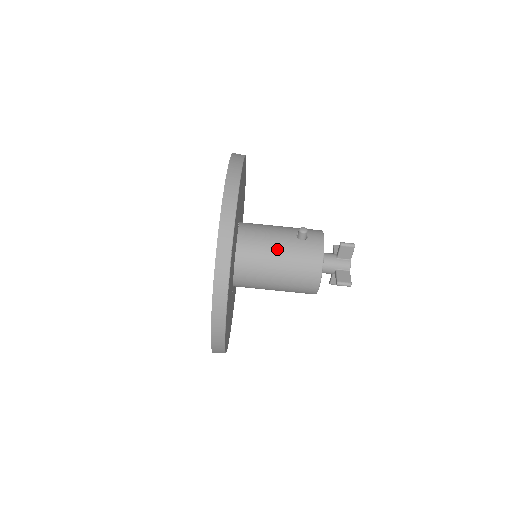
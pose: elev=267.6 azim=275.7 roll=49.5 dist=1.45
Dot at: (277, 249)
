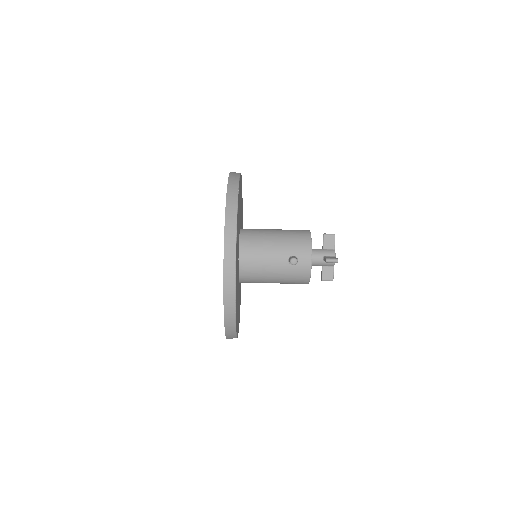
Dot at: (272, 274)
